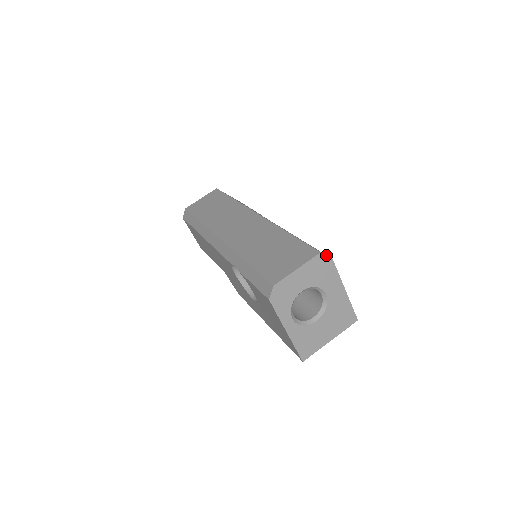
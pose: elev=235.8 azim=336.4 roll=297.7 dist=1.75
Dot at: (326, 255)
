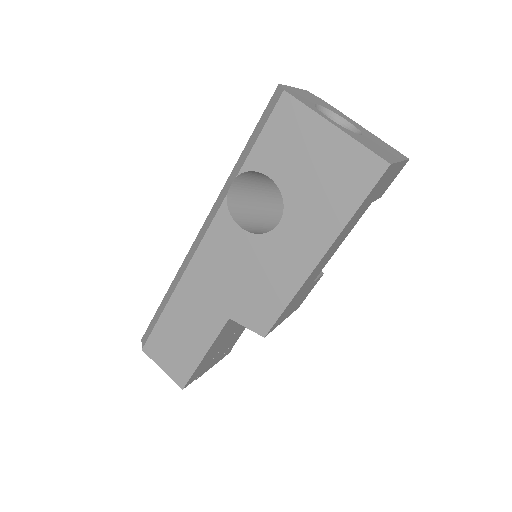
Dot at: (314, 95)
